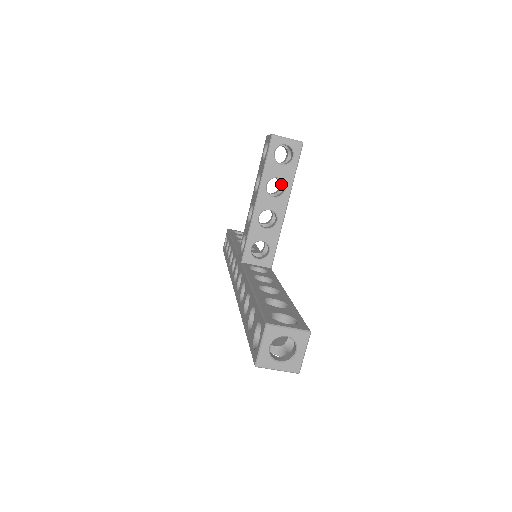
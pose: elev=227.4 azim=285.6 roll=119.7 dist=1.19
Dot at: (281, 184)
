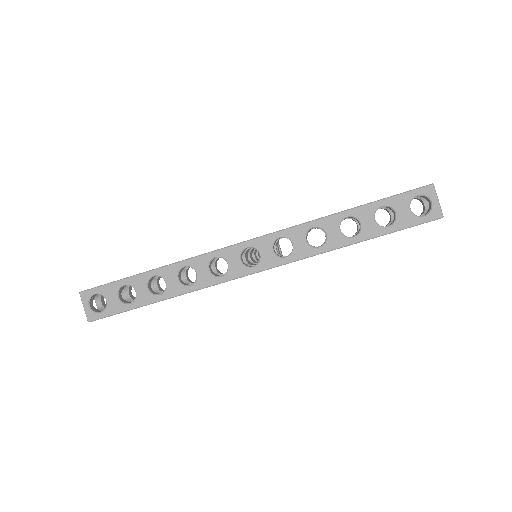
Dot at: occluded
